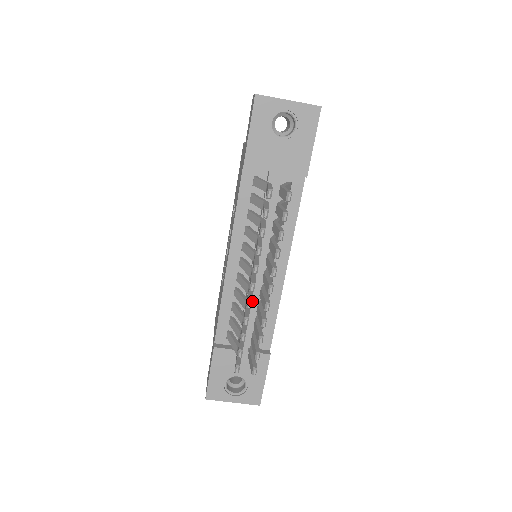
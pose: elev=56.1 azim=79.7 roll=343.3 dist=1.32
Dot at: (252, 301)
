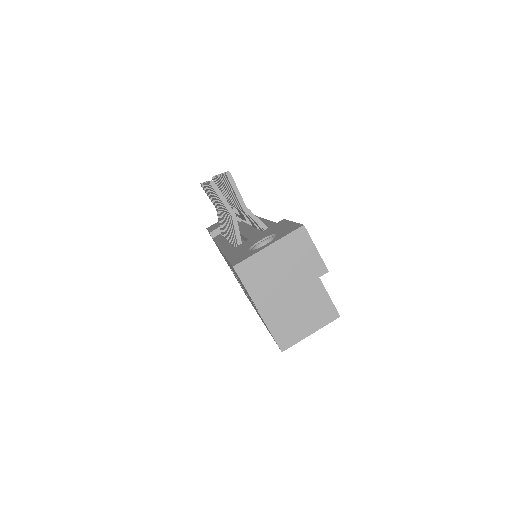
Dot at: (245, 230)
